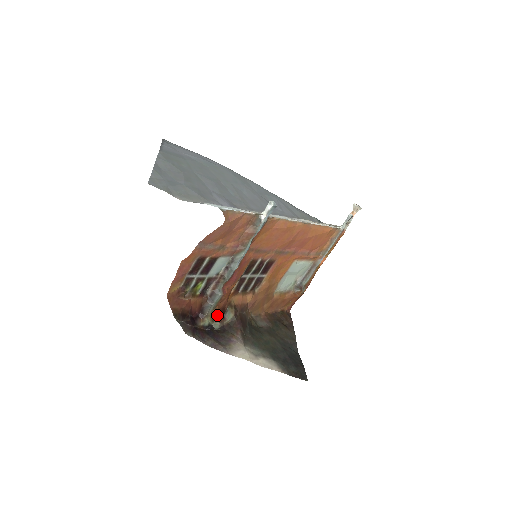
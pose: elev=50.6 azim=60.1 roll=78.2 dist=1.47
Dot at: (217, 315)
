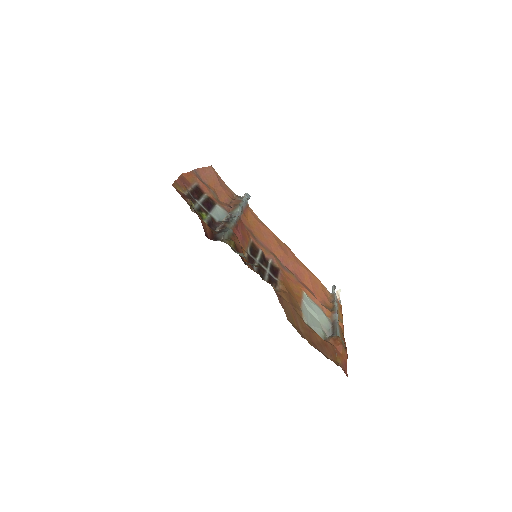
Dot at: occluded
